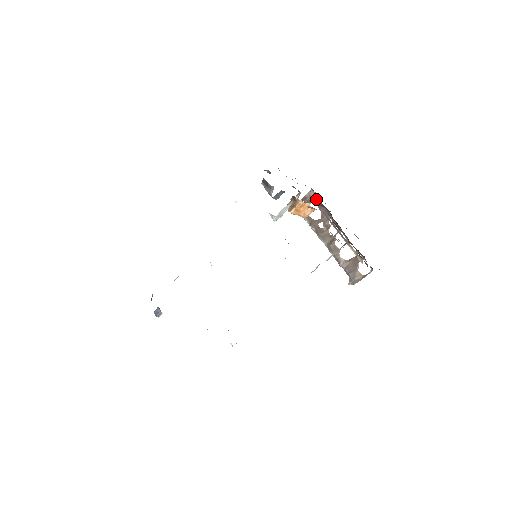
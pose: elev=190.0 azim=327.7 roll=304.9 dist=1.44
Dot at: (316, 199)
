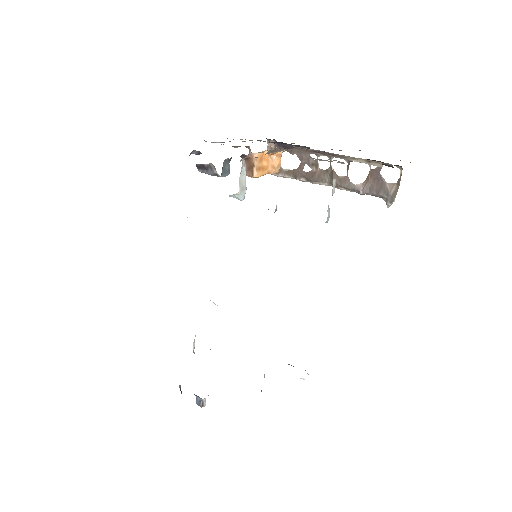
Dot at: (280, 146)
